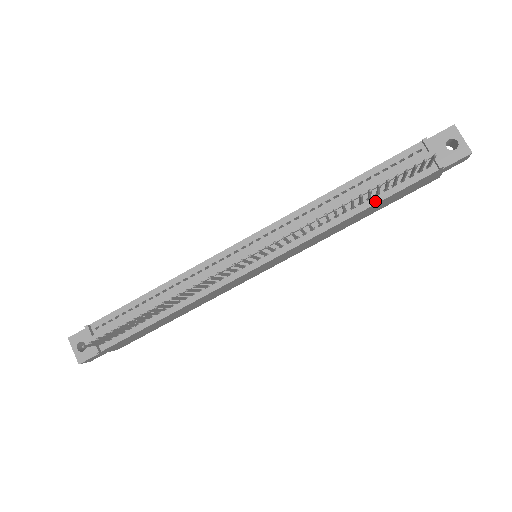
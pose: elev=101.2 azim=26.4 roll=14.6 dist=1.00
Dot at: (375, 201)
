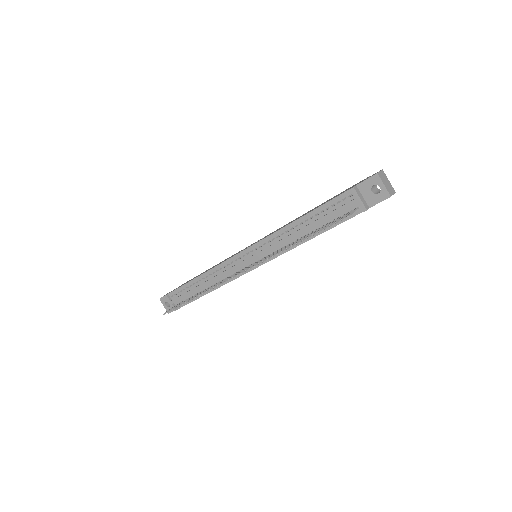
Dot at: (322, 231)
